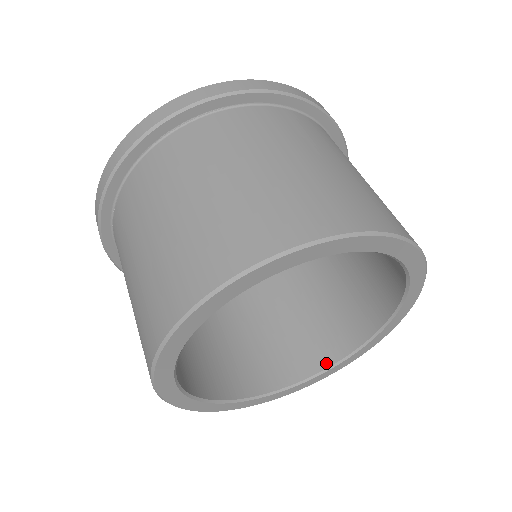
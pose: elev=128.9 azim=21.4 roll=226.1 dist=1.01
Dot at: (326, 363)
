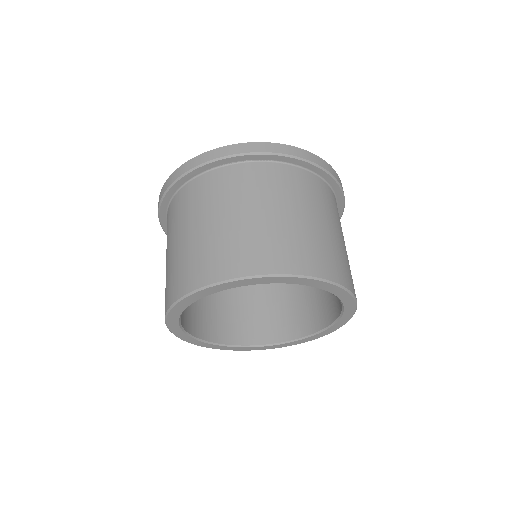
Dot at: (274, 340)
